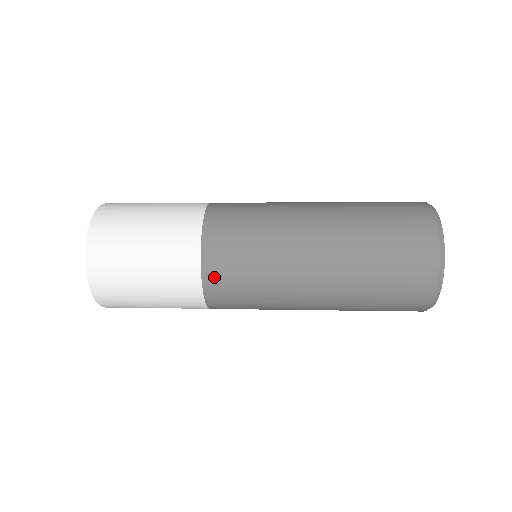
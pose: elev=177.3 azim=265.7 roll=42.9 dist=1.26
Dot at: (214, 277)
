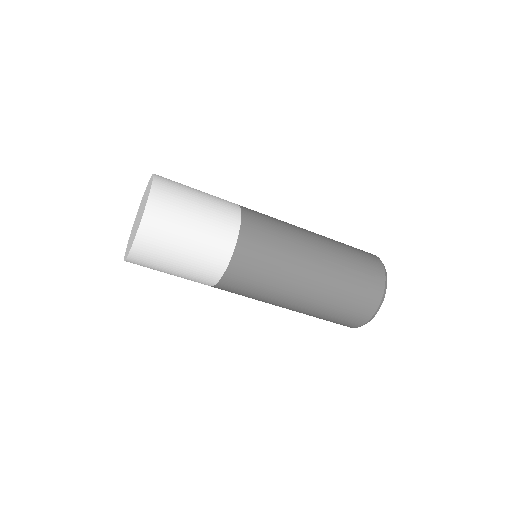
Dot at: (235, 273)
